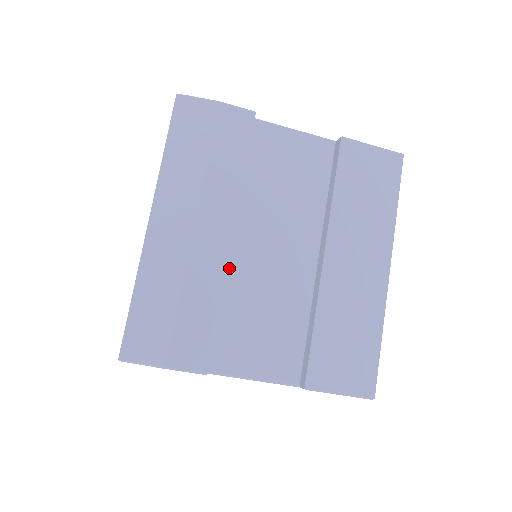
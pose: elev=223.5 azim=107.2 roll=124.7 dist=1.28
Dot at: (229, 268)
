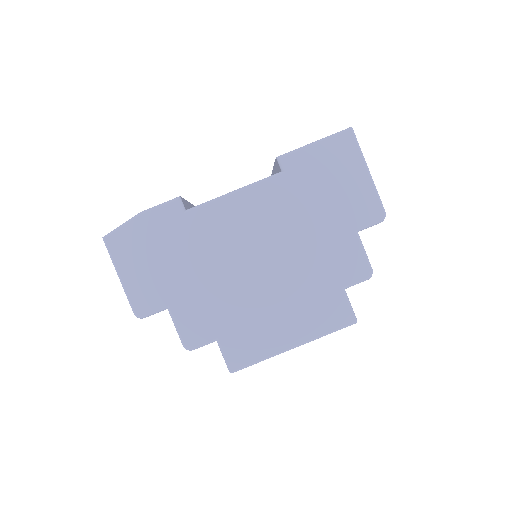
Dot at: occluded
